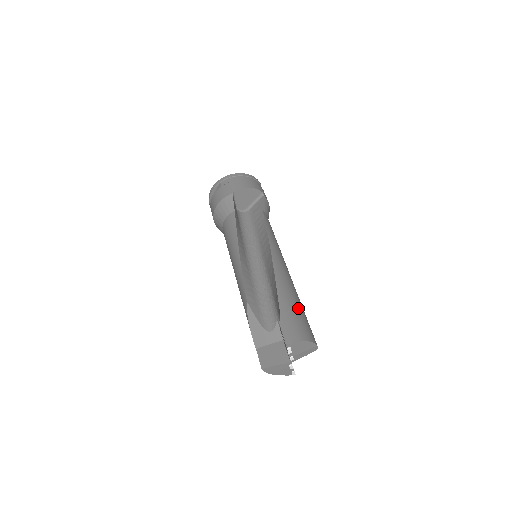
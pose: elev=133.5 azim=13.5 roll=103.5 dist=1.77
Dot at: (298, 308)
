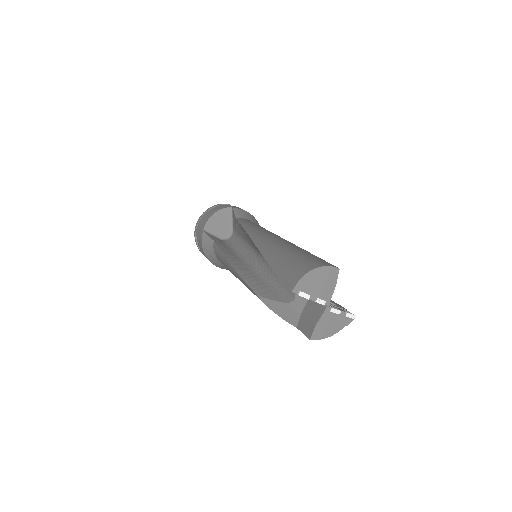
Dot at: (293, 254)
